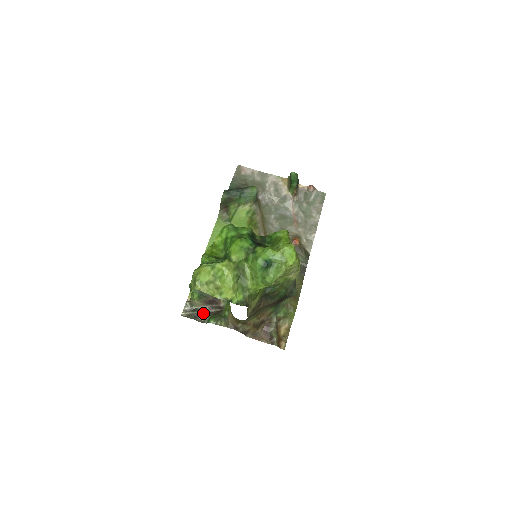
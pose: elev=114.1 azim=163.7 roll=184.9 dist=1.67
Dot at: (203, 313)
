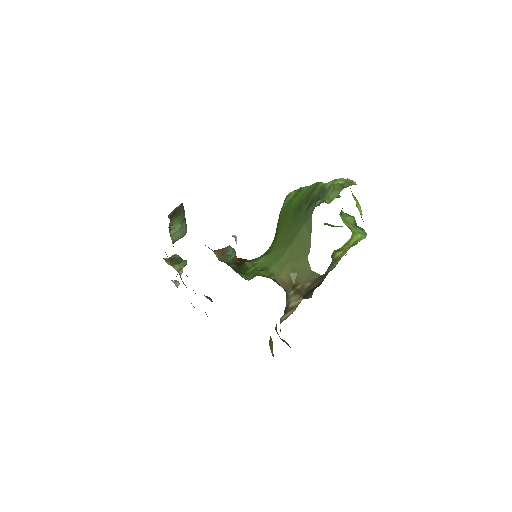
Dot at: occluded
